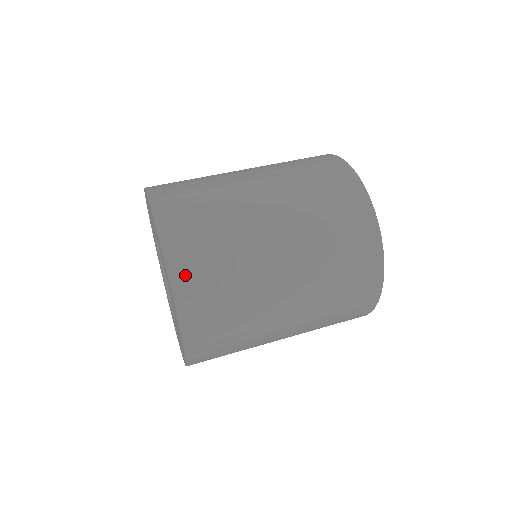
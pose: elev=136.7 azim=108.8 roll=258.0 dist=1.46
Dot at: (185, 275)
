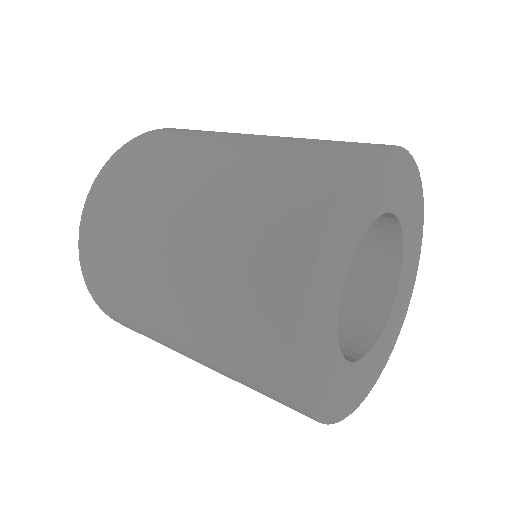
Dot at: (102, 191)
